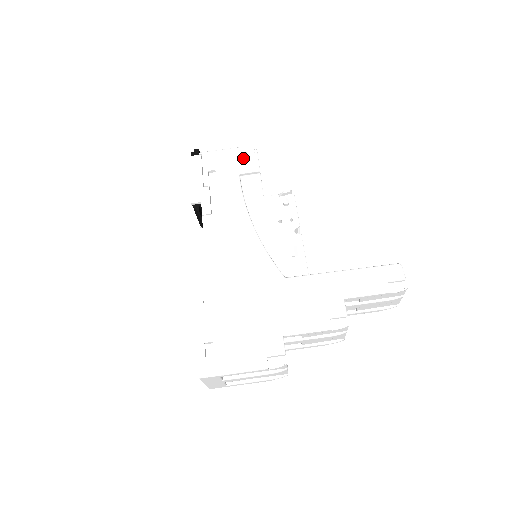
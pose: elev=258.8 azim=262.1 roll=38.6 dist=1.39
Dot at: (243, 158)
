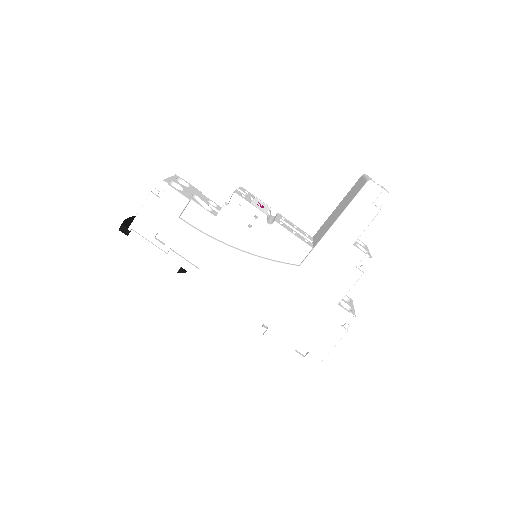
Dot at: (165, 202)
